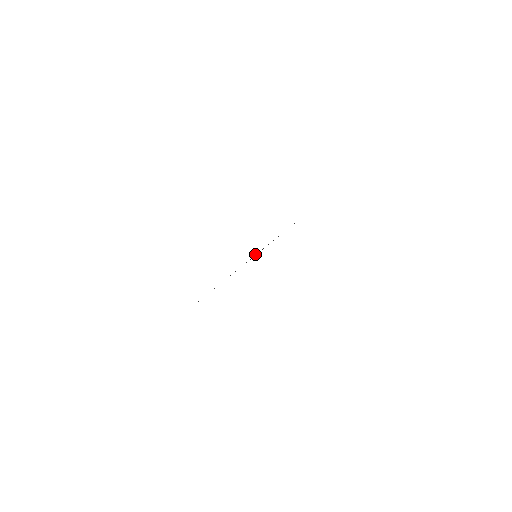
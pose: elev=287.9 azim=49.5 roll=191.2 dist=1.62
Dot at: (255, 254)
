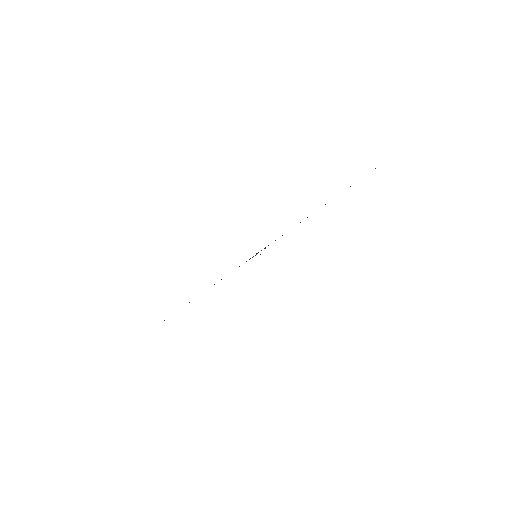
Dot at: occluded
